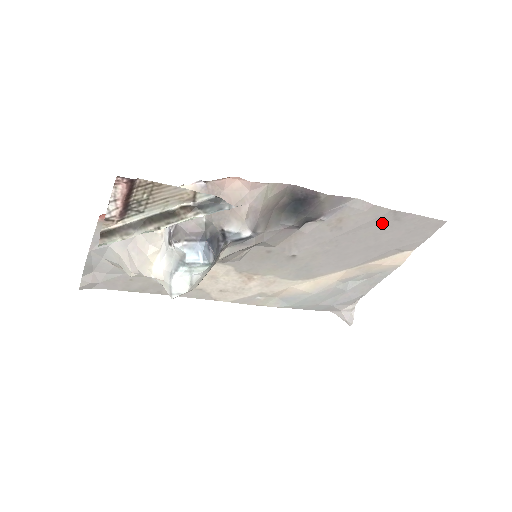
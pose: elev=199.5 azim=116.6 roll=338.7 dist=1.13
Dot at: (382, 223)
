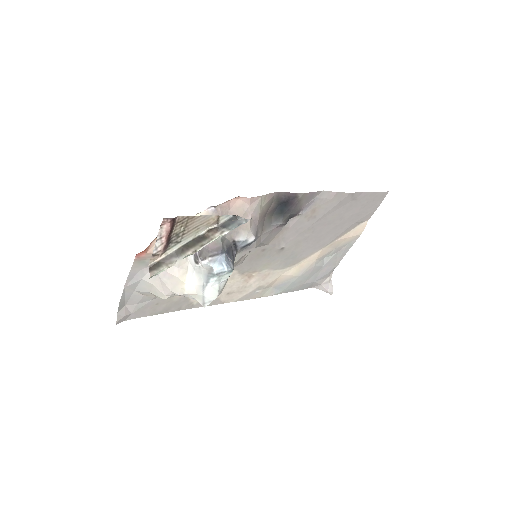
Dot at: (344, 205)
